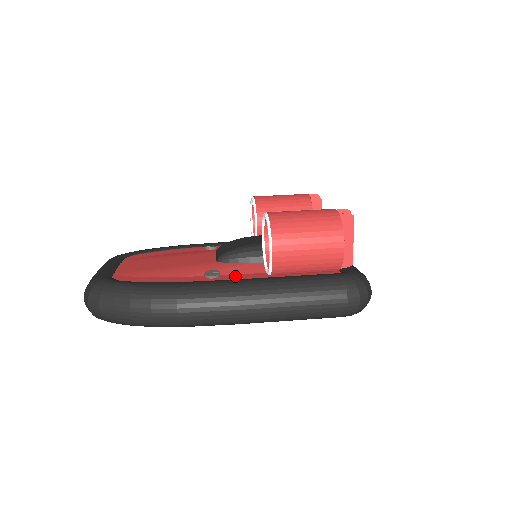
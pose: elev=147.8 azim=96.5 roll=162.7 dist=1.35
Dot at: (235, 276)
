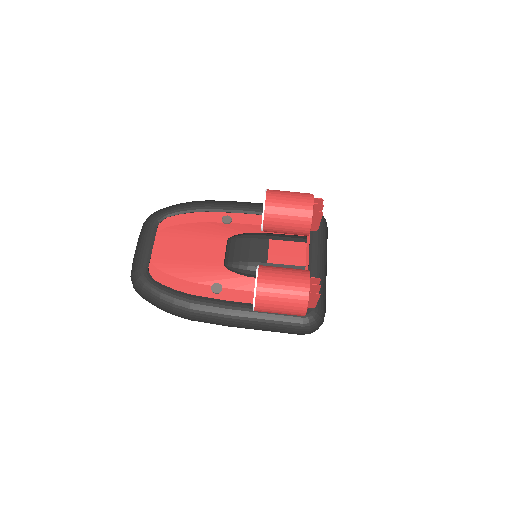
Dot at: (232, 293)
